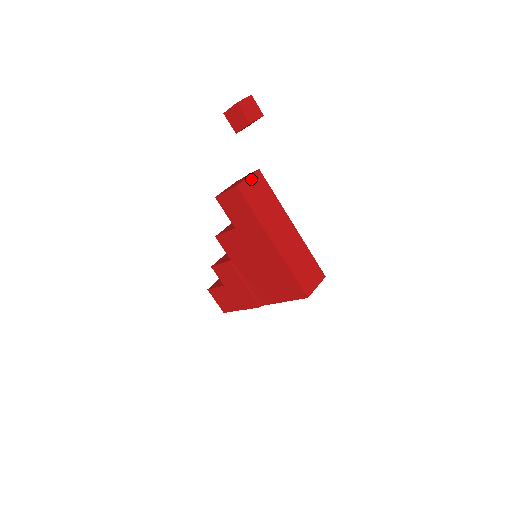
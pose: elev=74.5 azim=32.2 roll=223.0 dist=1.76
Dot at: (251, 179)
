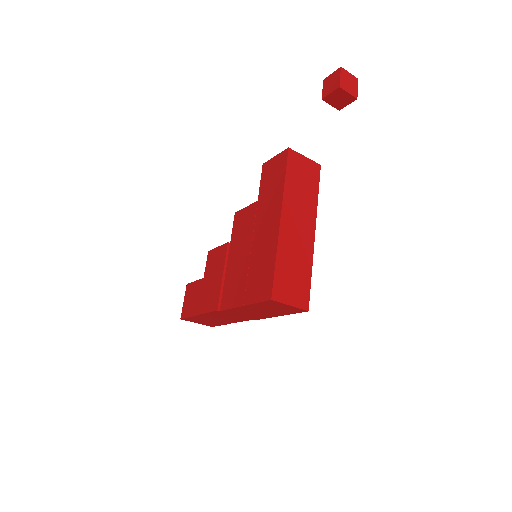
Dot at: (306, 161)
